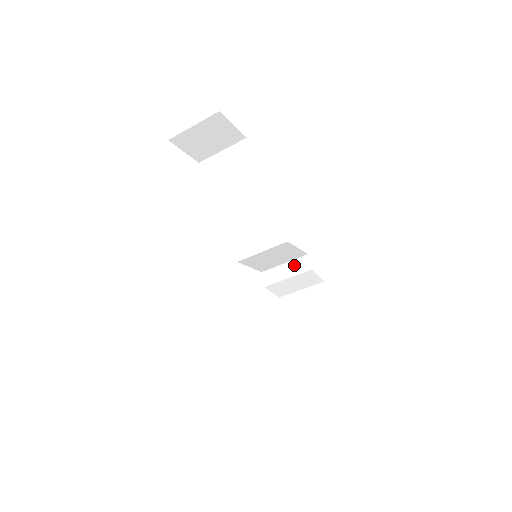
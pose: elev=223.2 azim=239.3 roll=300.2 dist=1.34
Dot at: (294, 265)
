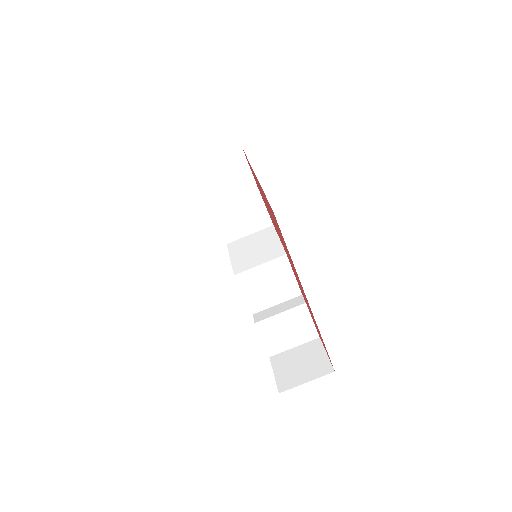
Dot at: (288, 303)
